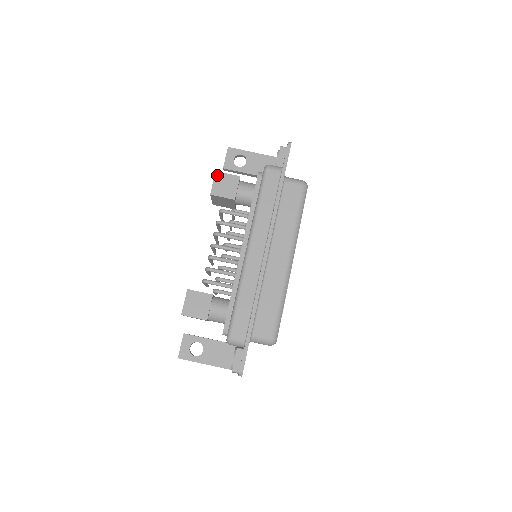
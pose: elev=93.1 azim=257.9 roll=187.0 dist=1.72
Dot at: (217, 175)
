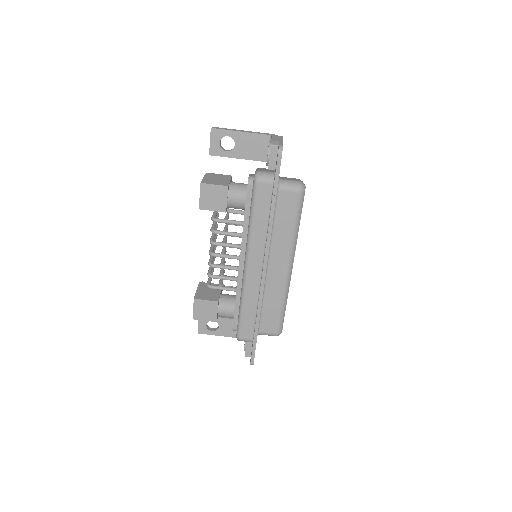
Dot at: (203, 187)
